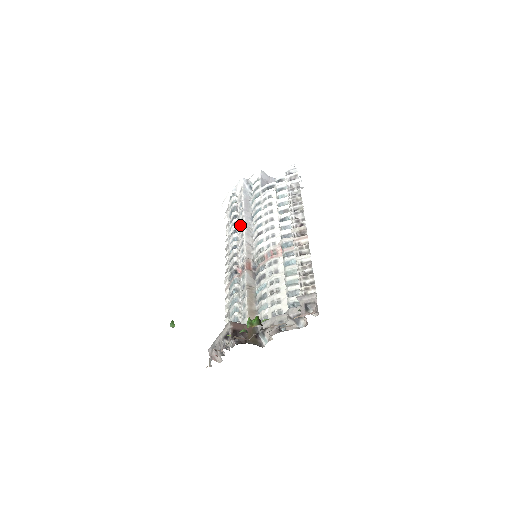
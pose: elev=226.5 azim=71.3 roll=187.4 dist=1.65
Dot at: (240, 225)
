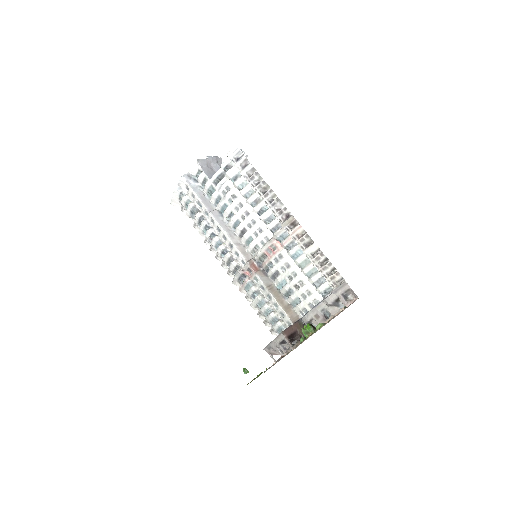
Dot at: (214, 226)
